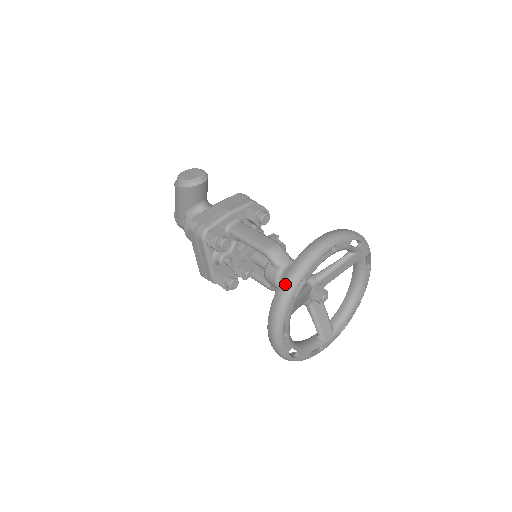
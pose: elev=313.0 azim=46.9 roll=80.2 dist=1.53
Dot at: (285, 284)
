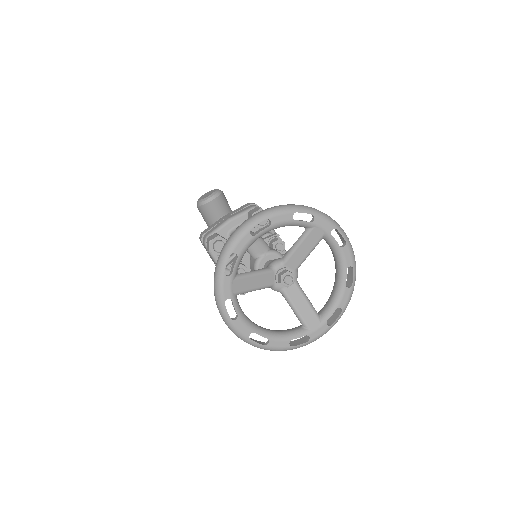
Dot at: (217, 262)
